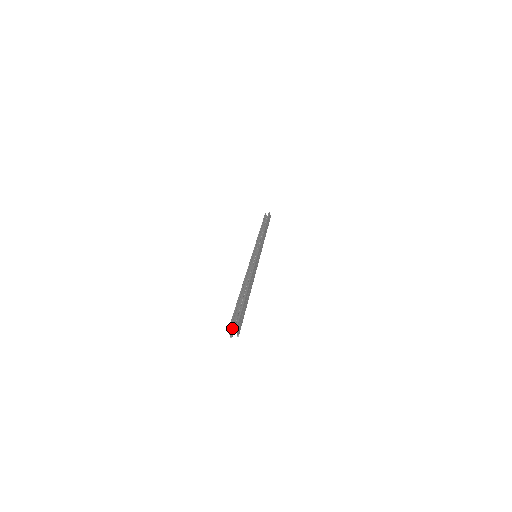
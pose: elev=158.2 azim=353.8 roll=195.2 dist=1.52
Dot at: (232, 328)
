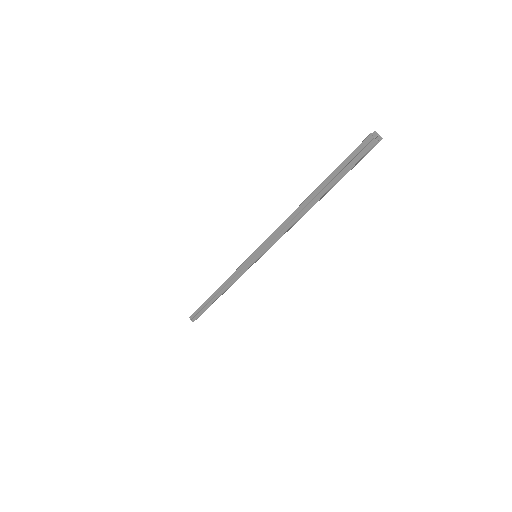
Dot at: (366, 144)
